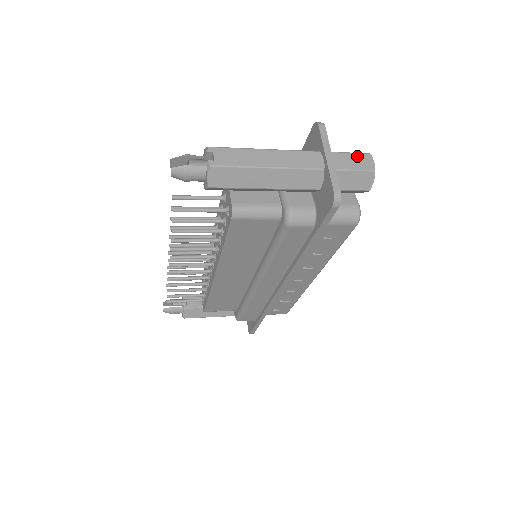
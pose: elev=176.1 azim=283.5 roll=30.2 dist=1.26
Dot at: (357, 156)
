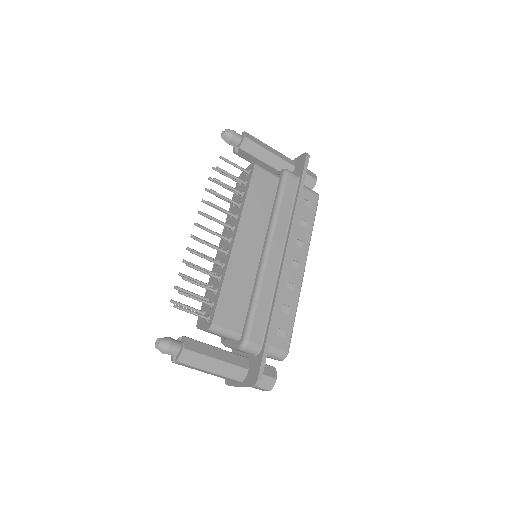
Dot at: occluded
